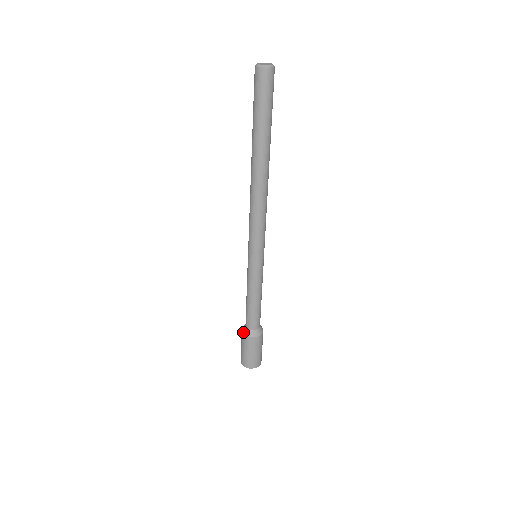
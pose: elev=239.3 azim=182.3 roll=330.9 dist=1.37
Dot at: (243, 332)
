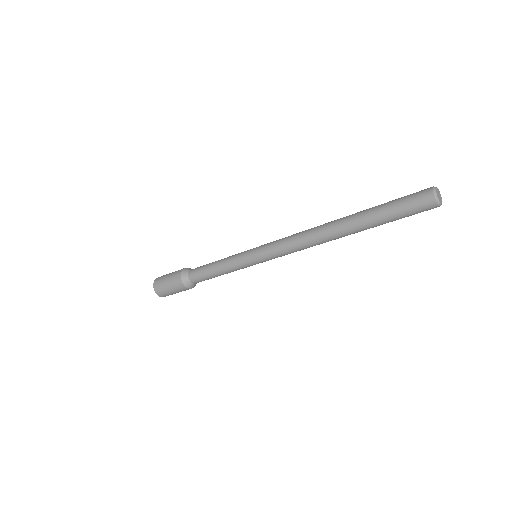
Dot at: (182, 278)
